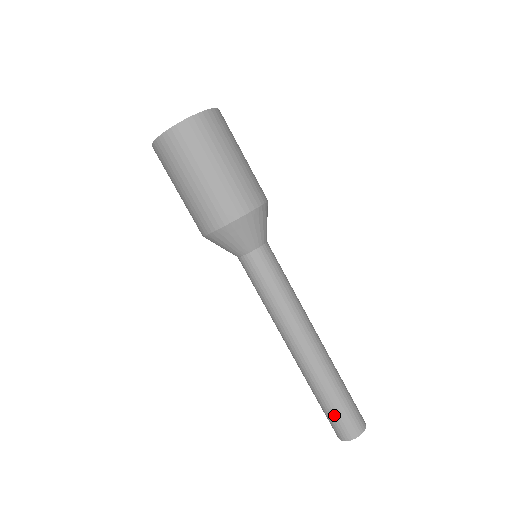
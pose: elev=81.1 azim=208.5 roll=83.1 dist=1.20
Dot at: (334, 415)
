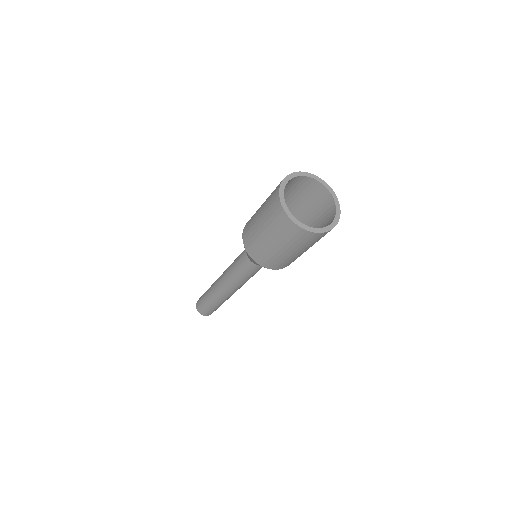
Dot at: occluded
